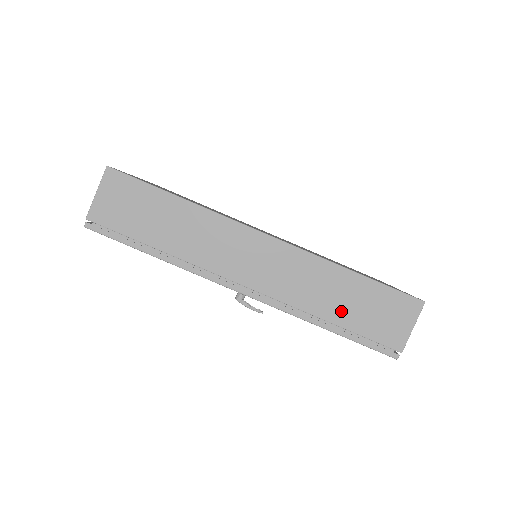
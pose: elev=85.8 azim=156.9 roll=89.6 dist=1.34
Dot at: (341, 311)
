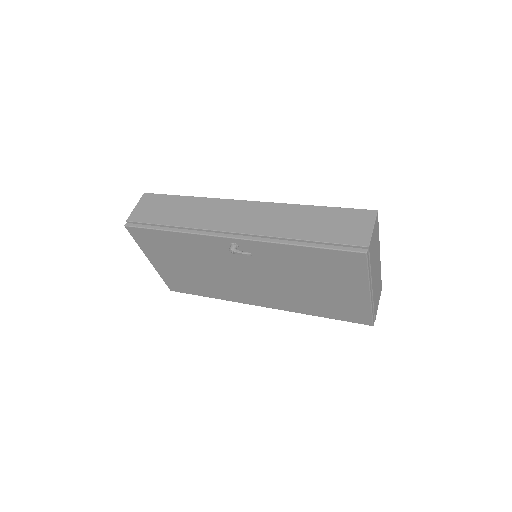
Dot at: (310, 231)
